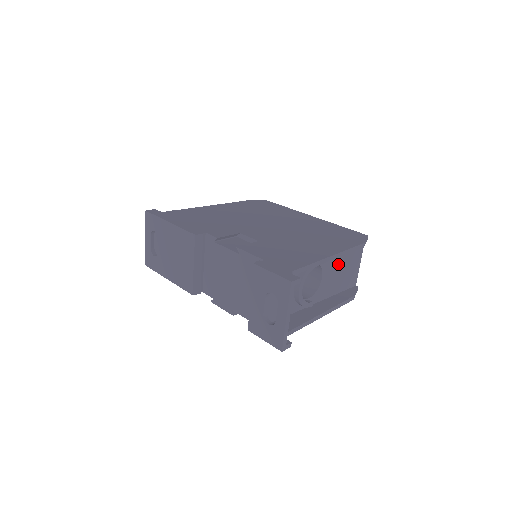
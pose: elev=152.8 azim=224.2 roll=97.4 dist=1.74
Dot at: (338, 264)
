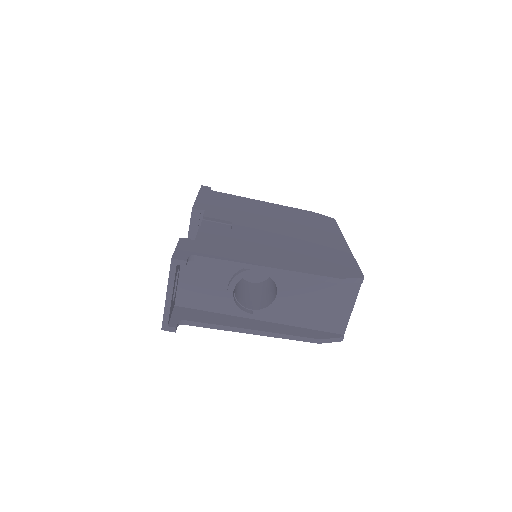
Dot at: (307, 292)
